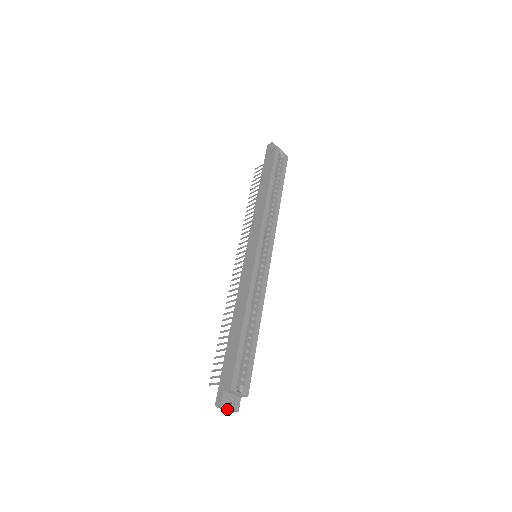
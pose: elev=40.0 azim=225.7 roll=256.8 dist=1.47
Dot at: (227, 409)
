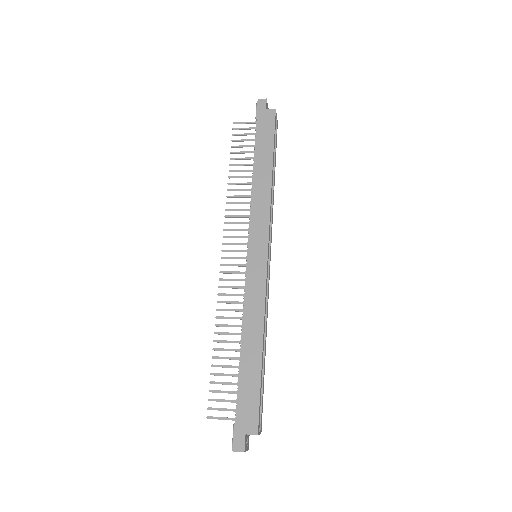
Dot at: occluded
